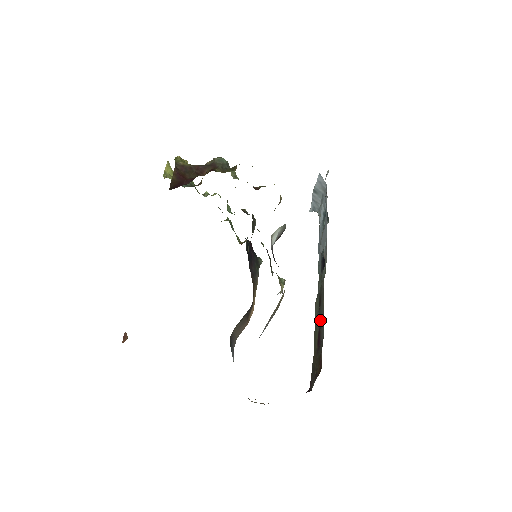
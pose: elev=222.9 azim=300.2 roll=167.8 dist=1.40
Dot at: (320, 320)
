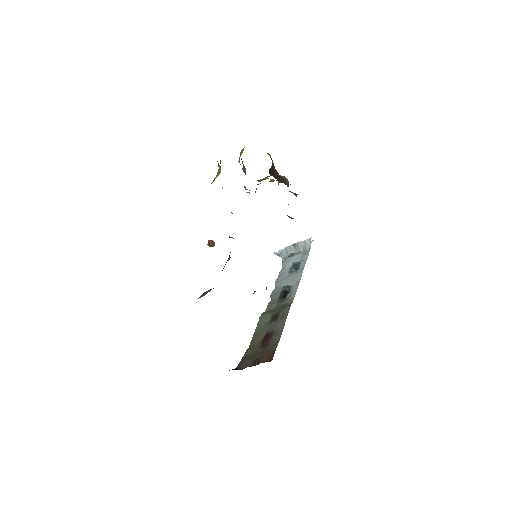
Dot at: (273, 328)
